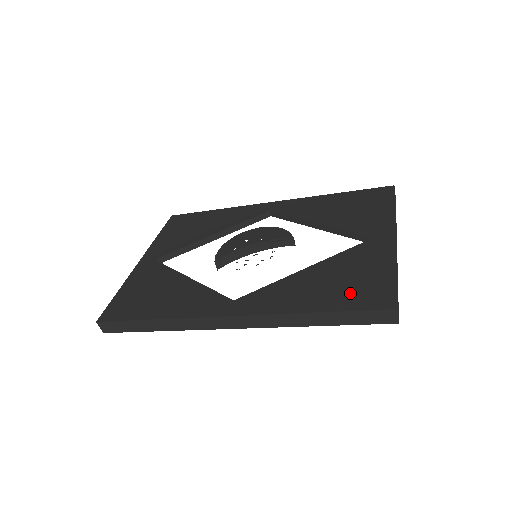
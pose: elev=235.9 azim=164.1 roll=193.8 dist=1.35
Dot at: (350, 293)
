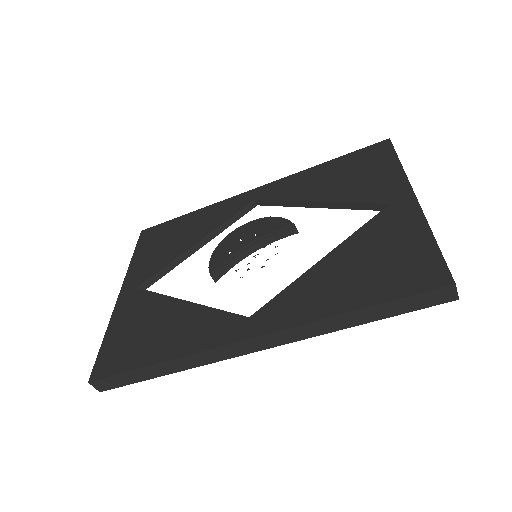
Dot at: (389, 277)
